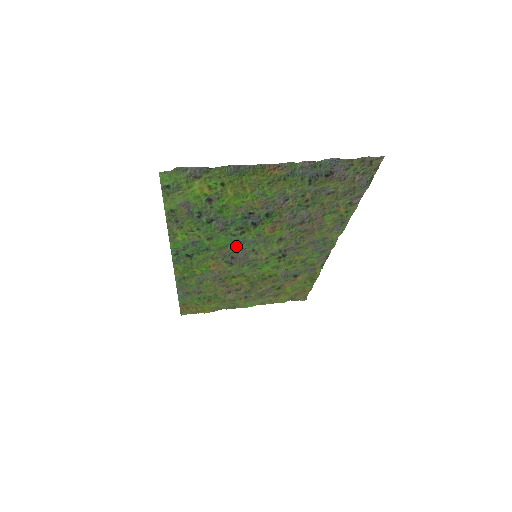
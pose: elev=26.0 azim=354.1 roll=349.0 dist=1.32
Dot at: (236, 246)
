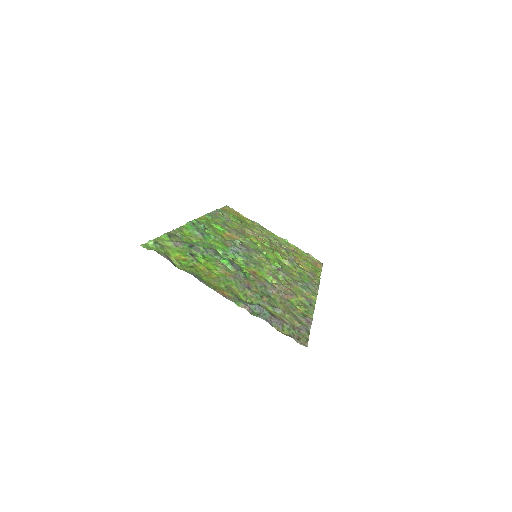
Dot at: (236, 249)
